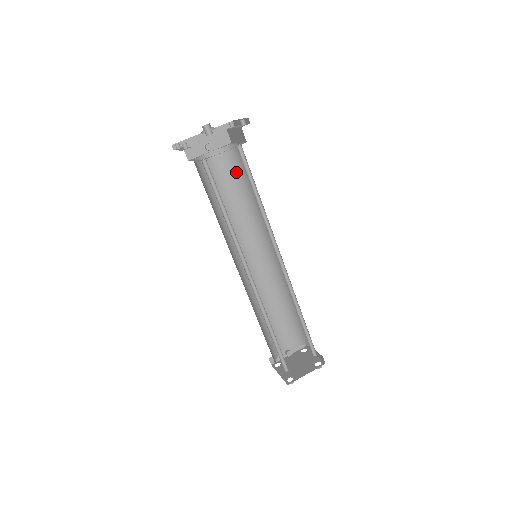
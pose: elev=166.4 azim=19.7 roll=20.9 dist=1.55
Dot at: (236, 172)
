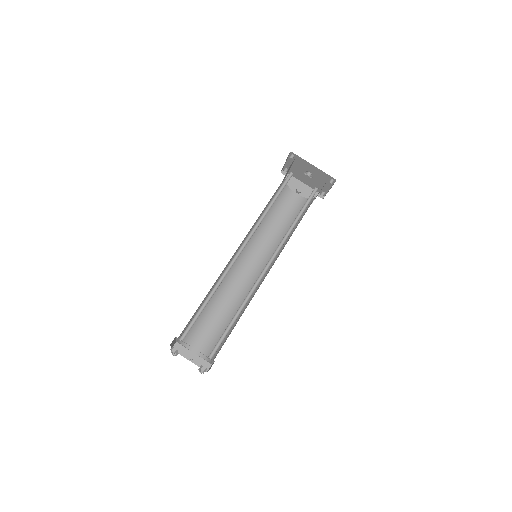
Dot at: occluded
